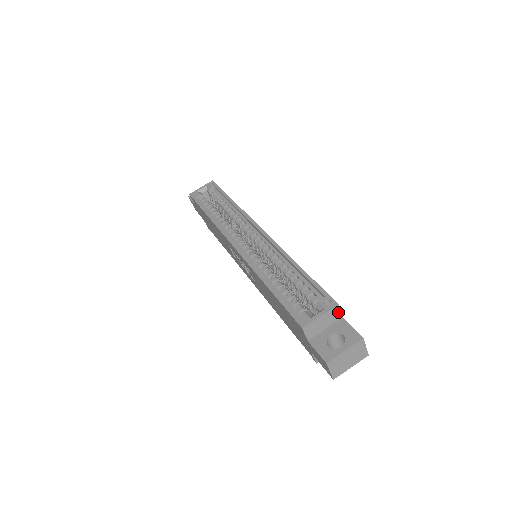
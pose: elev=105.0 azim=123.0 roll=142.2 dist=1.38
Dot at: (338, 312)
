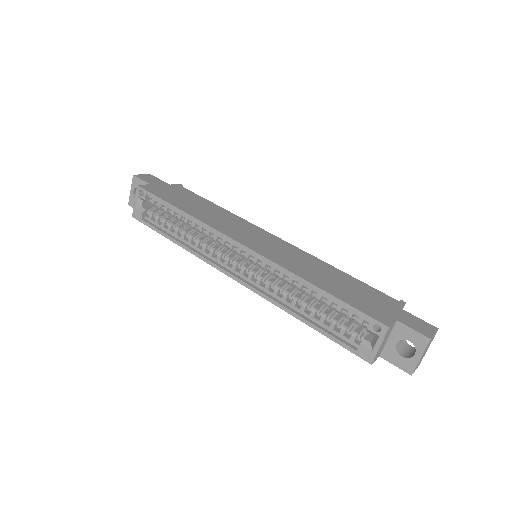
Dot at: (391, 326)
